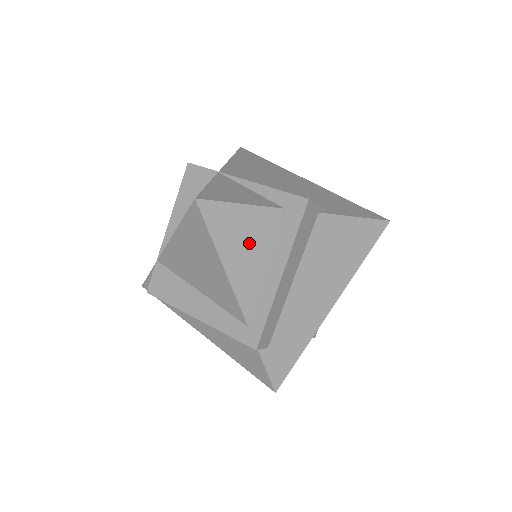
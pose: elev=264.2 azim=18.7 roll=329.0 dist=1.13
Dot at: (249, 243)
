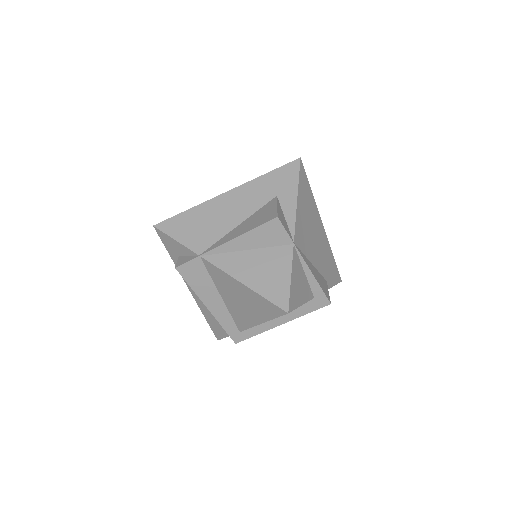
Dot at: occluded
